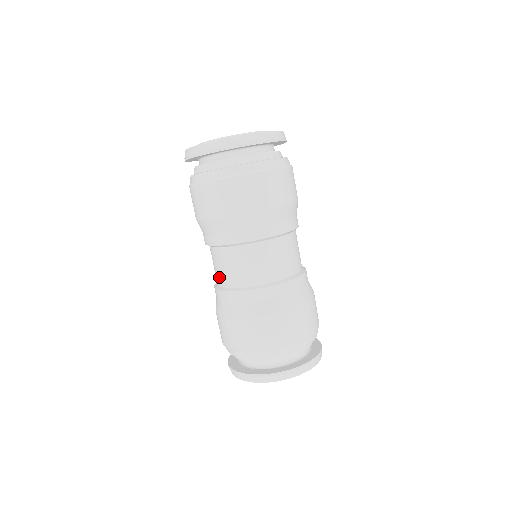
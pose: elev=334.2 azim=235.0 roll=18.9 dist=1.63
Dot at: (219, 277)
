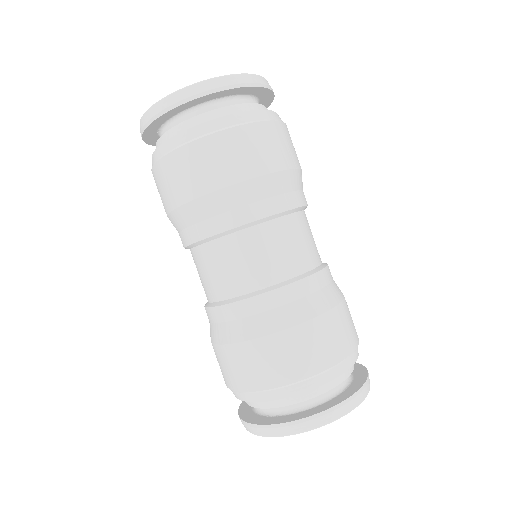
Dot at: (209, 289)
